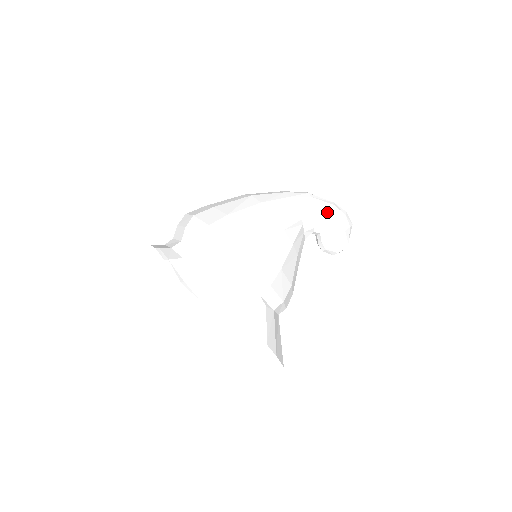
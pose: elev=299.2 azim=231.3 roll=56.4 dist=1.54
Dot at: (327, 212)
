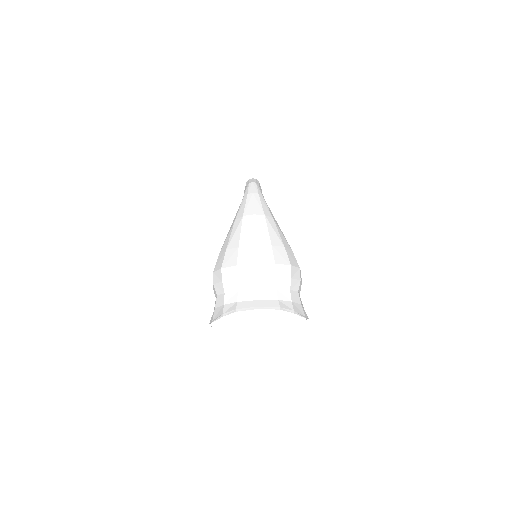
Dot at: occluded
